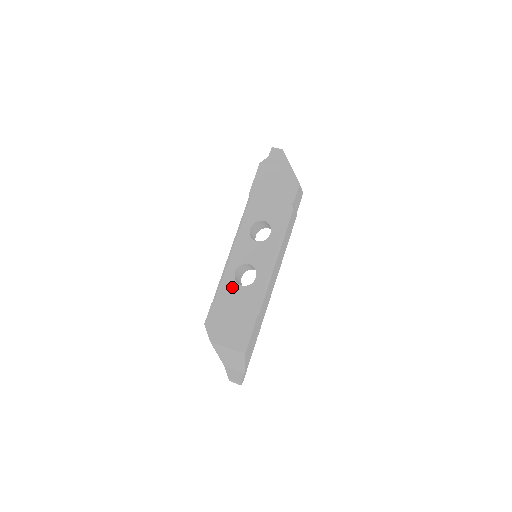
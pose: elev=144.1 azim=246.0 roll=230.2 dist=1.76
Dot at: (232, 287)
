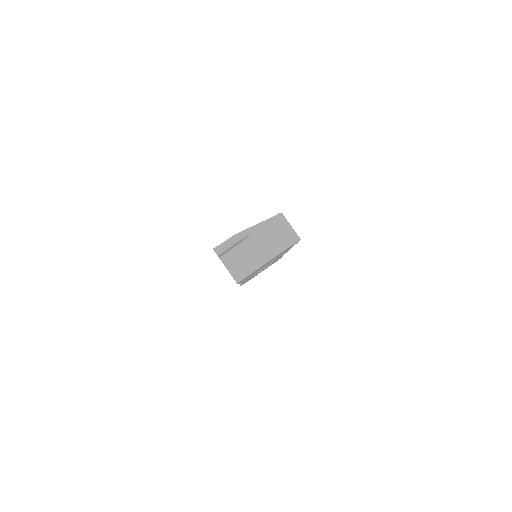
Dot at: occluded
